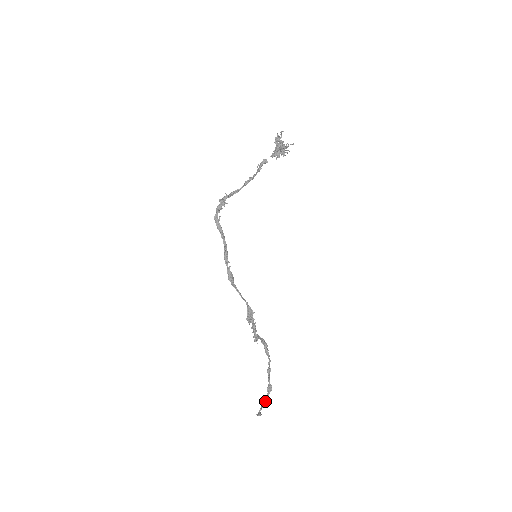
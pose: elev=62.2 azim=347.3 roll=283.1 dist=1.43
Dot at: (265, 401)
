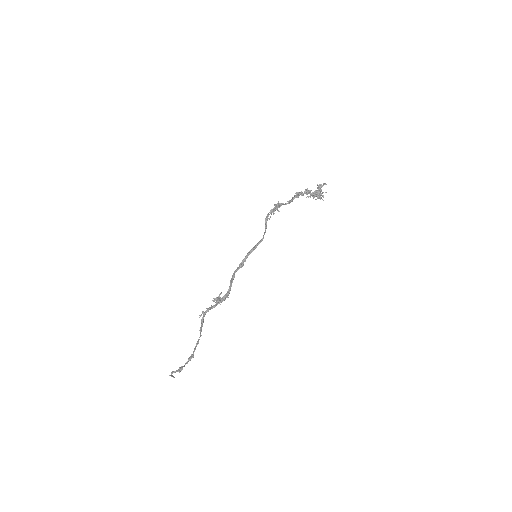
Dot at: occluded
